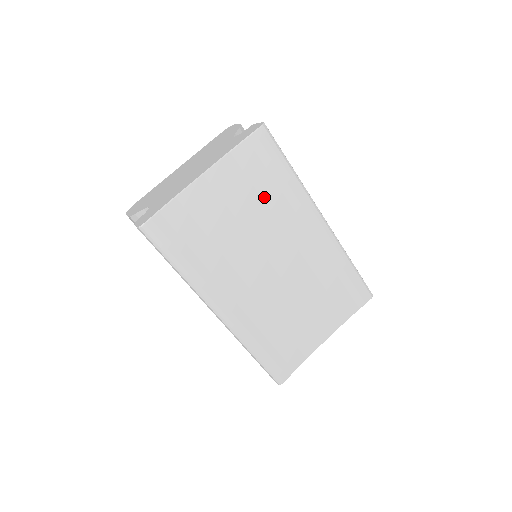
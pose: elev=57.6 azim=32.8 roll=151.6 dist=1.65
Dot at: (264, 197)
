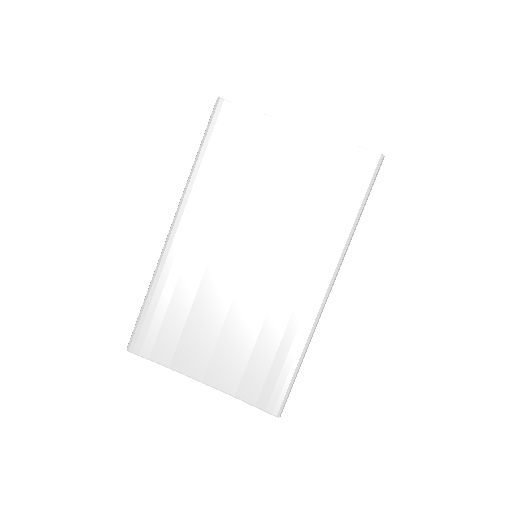
Dot at: (313, 203)
